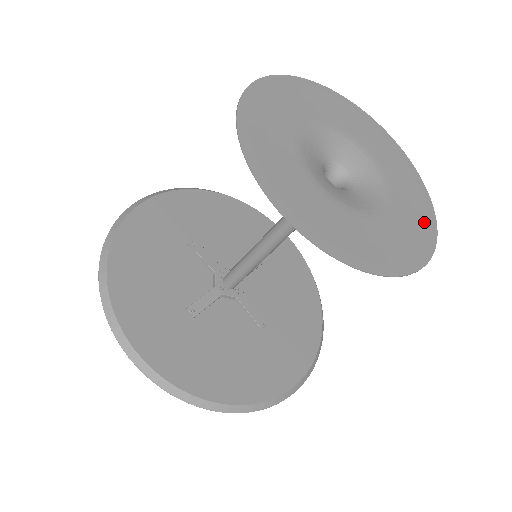
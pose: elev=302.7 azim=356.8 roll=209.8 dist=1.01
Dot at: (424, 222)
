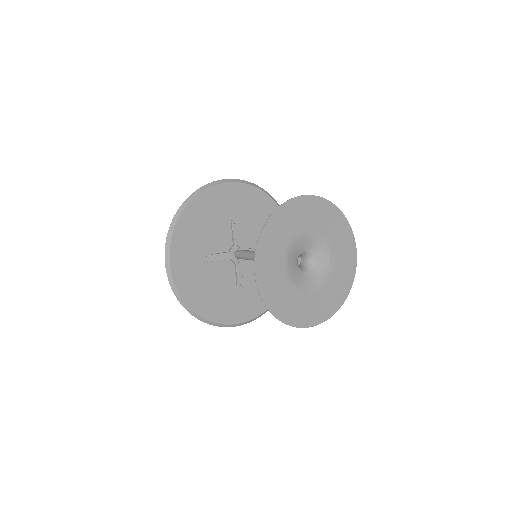
Dot at: (330, 307)
